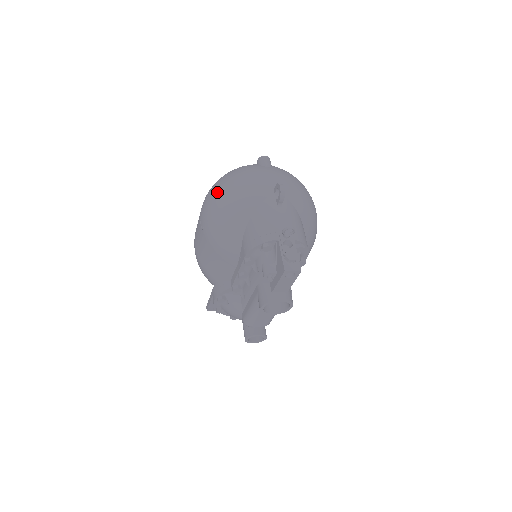
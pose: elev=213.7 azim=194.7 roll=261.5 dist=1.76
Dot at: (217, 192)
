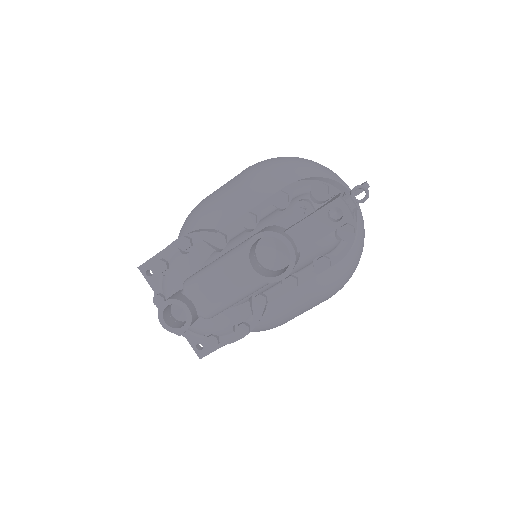
Dot at: occluded
